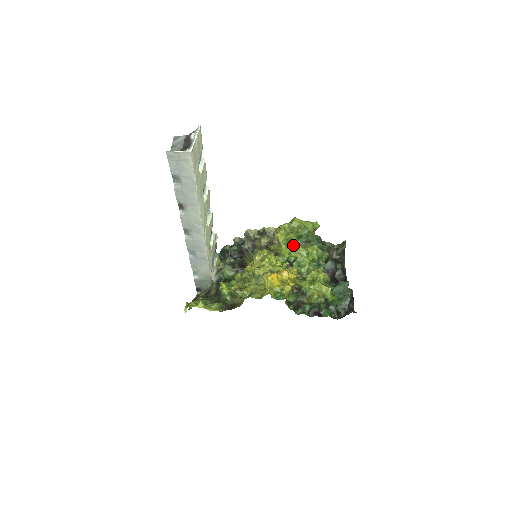
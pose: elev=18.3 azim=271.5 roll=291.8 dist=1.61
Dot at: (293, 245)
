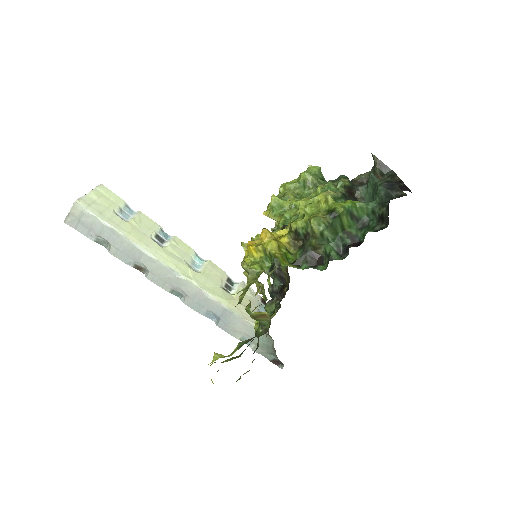
Dot at: occluded
